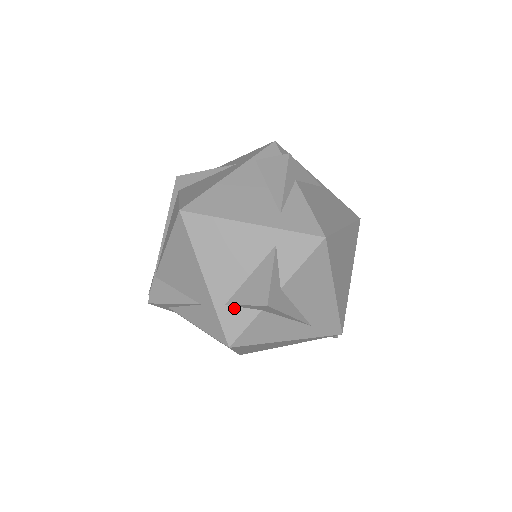
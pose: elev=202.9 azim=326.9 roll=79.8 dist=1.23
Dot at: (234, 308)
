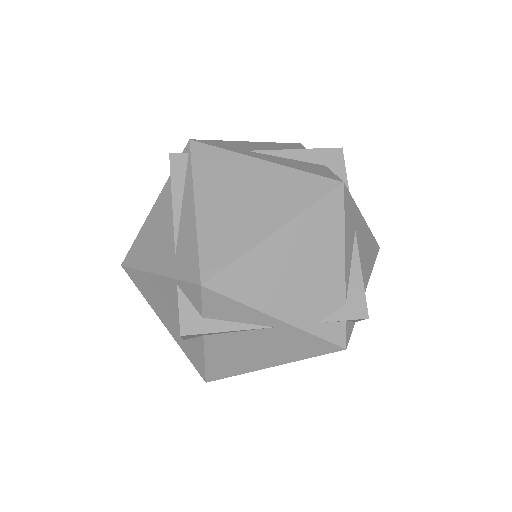
Dot at: occluded
